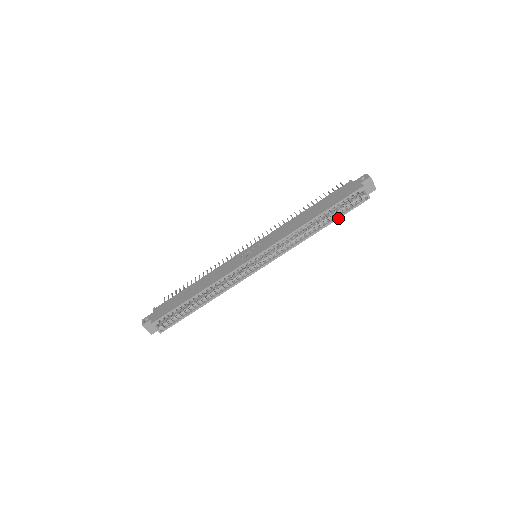
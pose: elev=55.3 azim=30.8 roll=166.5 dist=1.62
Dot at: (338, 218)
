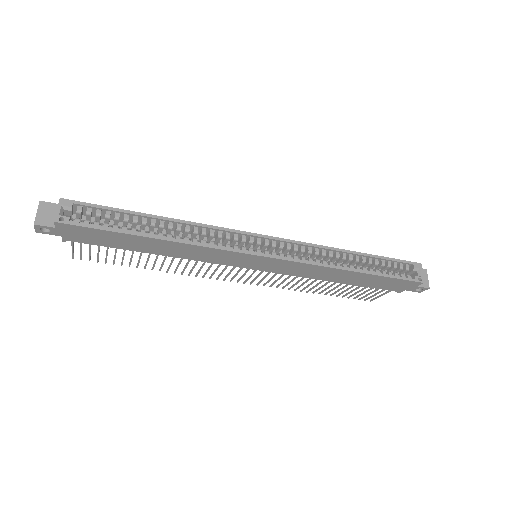
Dot at: (381, 275)
